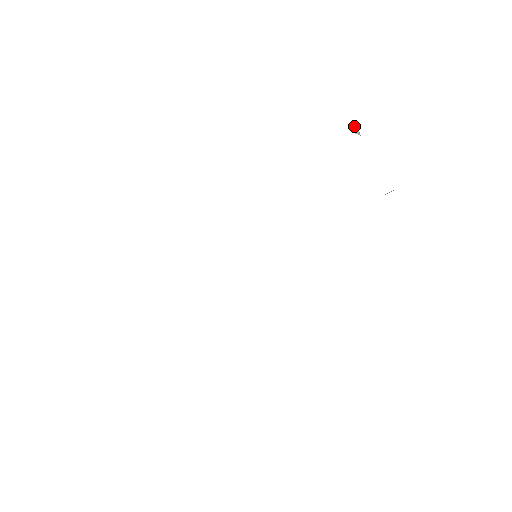
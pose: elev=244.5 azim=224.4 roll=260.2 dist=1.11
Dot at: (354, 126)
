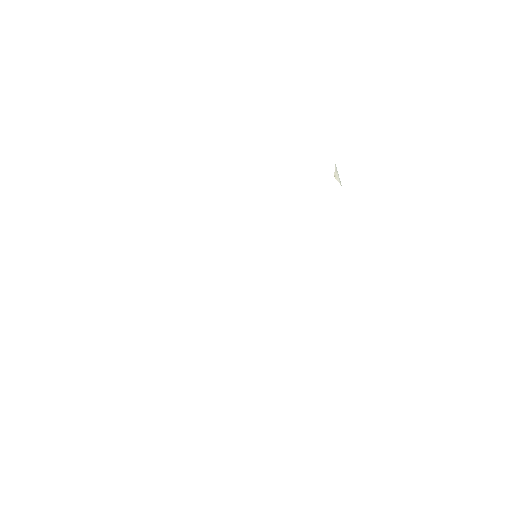
Dot at: (335, 171)
